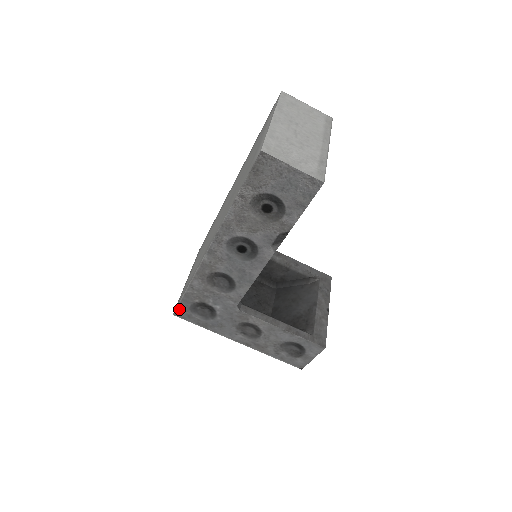
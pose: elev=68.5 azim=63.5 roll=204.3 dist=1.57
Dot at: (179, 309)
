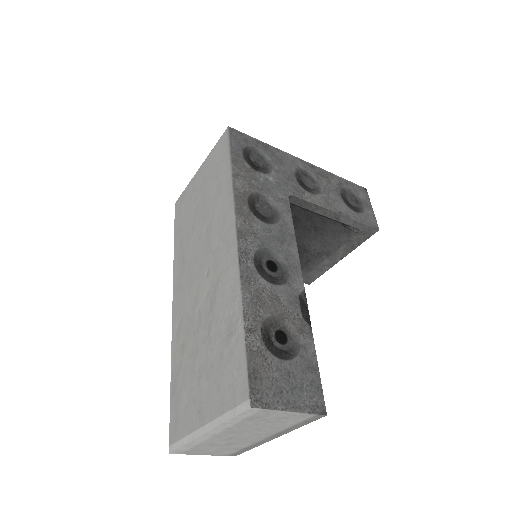
Dot at: occluded
